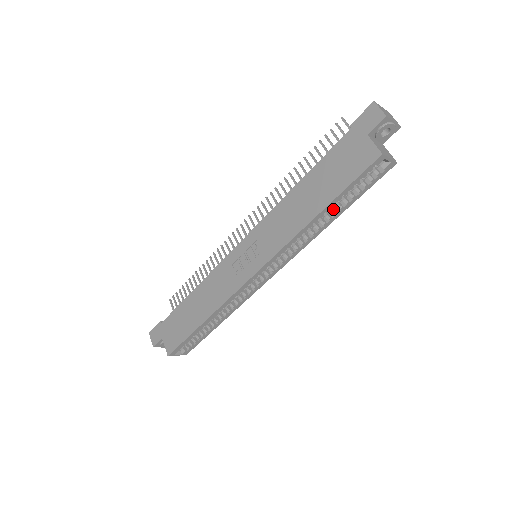
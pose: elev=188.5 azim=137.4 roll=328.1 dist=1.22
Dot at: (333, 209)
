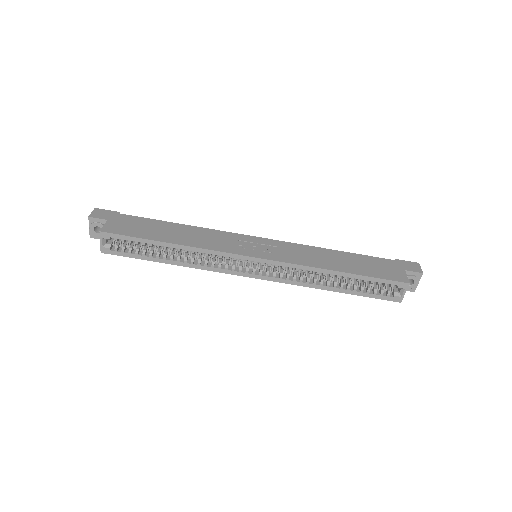
Dot at: (344, 283)
